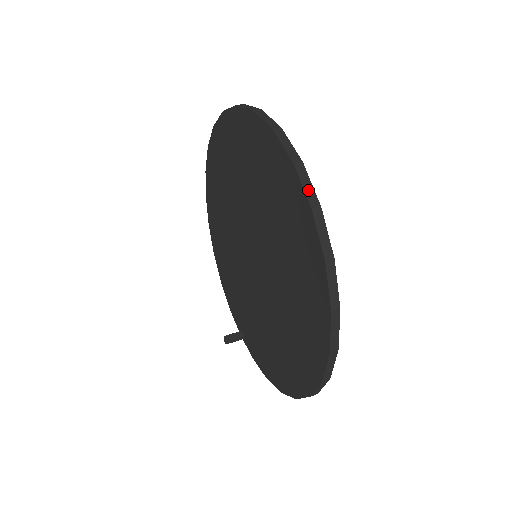
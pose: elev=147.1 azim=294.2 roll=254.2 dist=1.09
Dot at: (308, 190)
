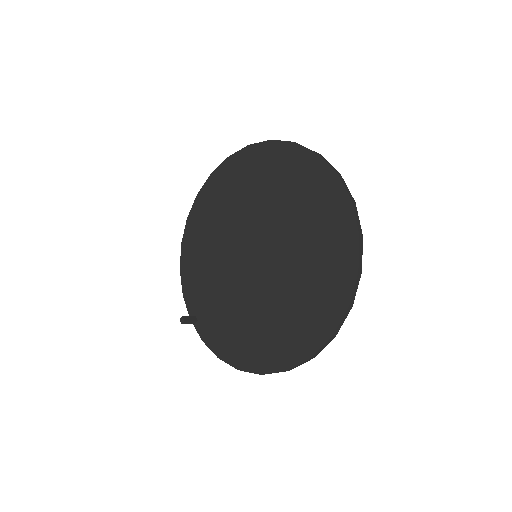
Dot at: (358, 222)
